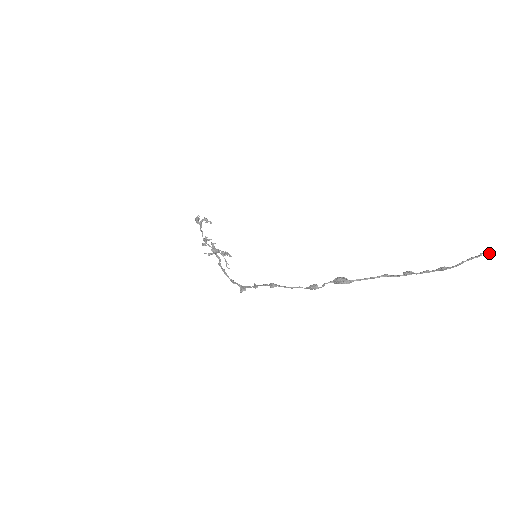
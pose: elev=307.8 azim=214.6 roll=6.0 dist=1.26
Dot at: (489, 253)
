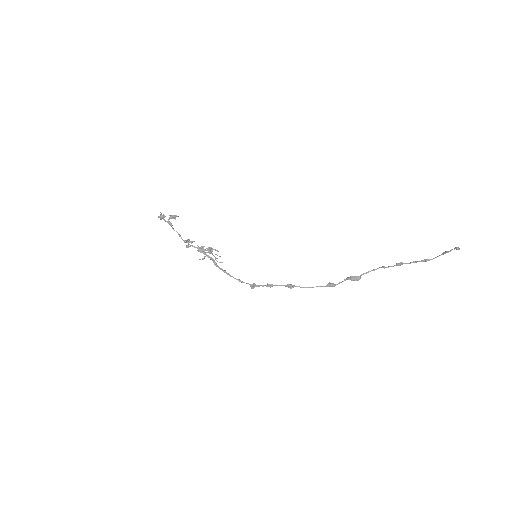
Dot at: (457, 249)
